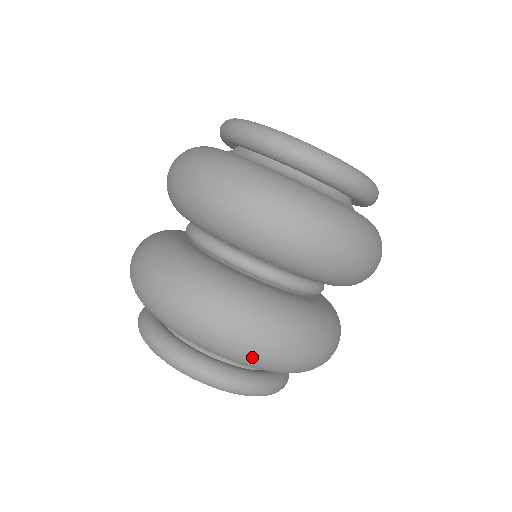
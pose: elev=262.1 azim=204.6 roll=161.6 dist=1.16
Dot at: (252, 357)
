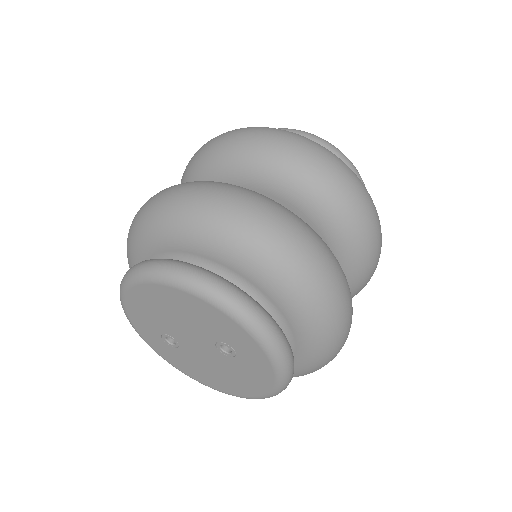
Dot at: (158, 209)
